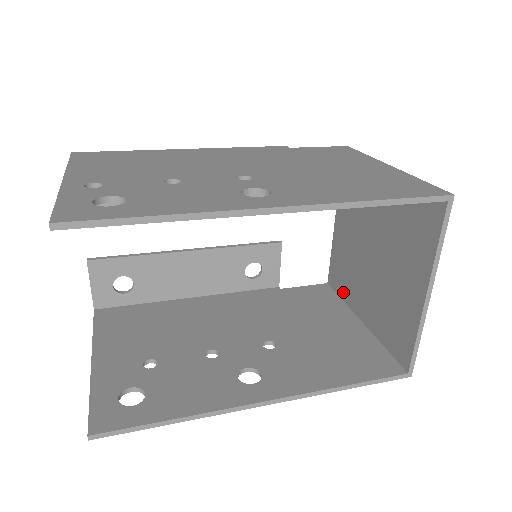
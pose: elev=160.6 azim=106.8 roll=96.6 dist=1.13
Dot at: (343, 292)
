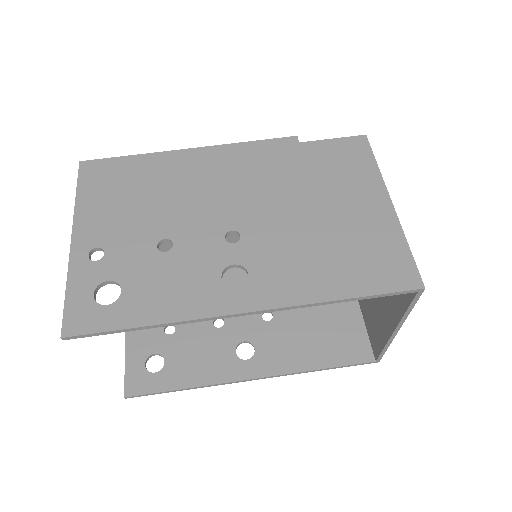
Dot at: occluded
